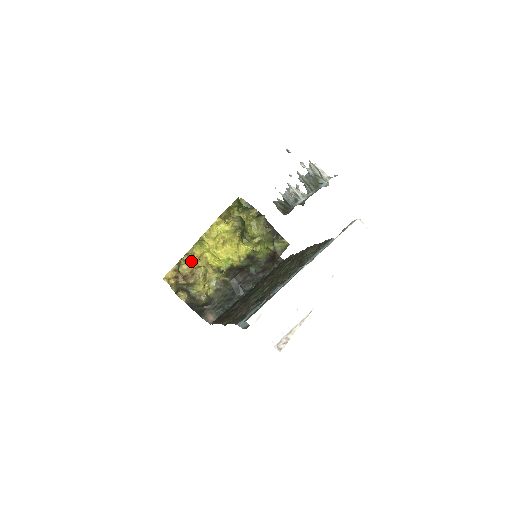
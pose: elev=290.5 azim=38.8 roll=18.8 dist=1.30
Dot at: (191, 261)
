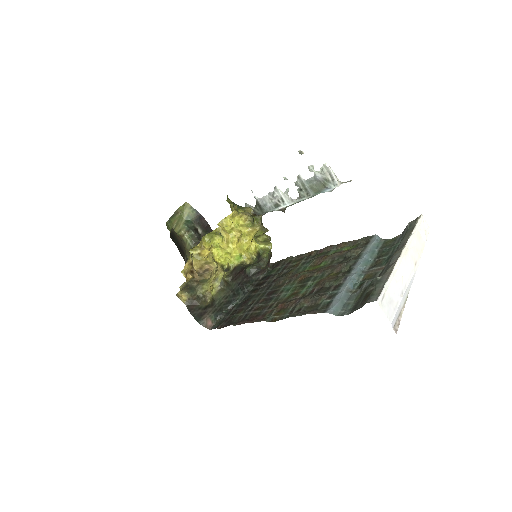
Dot at: (199, 256)
